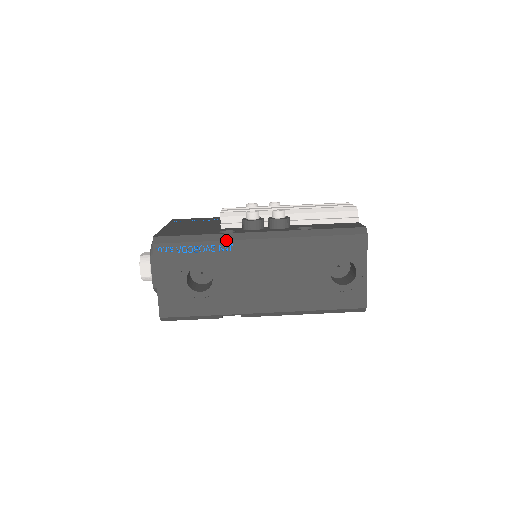
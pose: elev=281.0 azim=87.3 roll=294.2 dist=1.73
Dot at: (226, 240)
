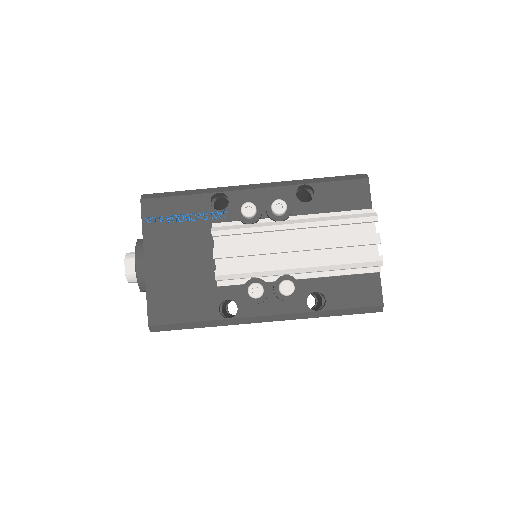
Dot at: occluded
